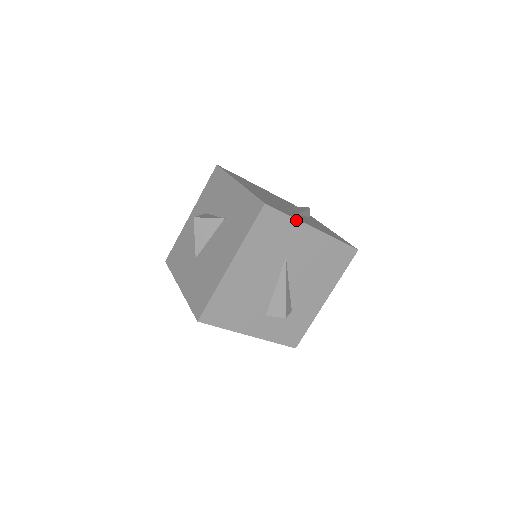
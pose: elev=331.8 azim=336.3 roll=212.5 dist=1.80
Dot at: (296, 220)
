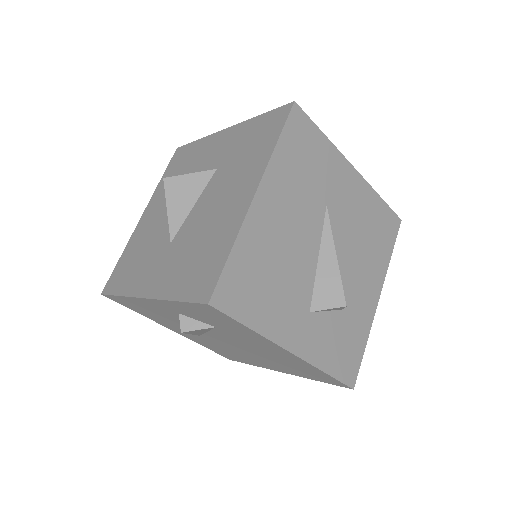
Dot at: (332, 145)
